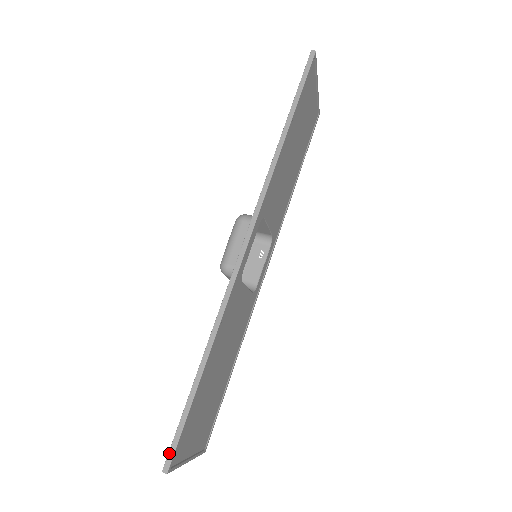
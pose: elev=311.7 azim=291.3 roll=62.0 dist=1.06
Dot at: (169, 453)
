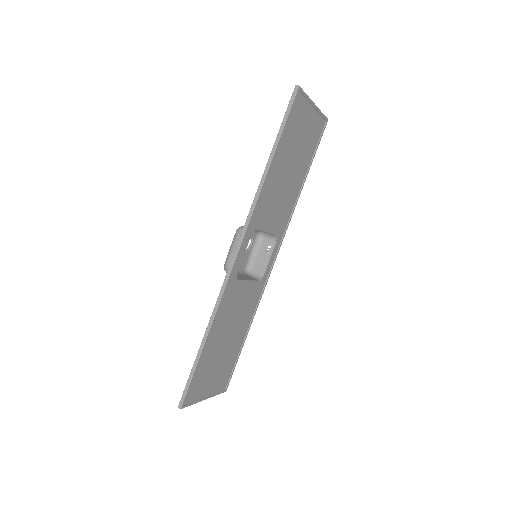
Dot at: (182, 396)
